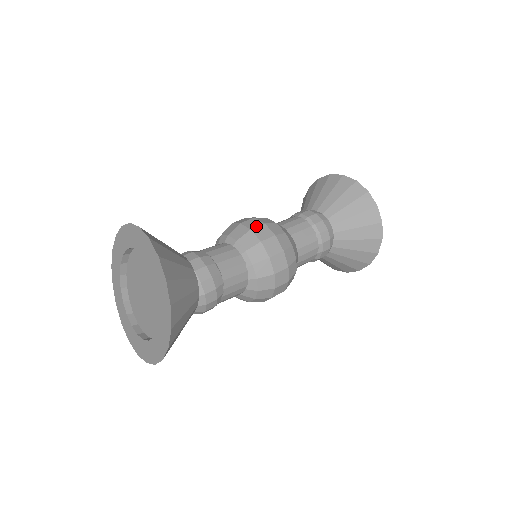
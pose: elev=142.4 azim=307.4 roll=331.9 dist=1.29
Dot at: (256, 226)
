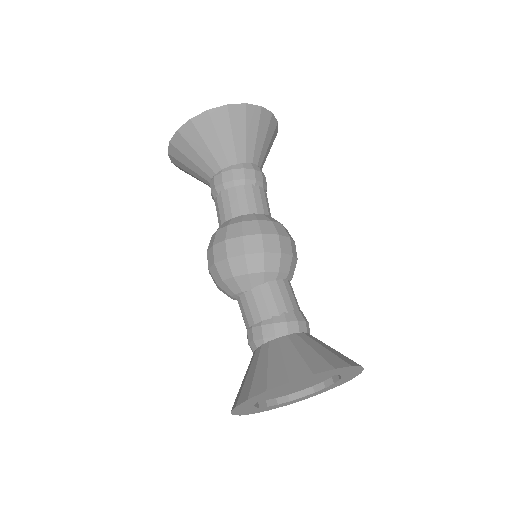
Dot at: (291, 247)
